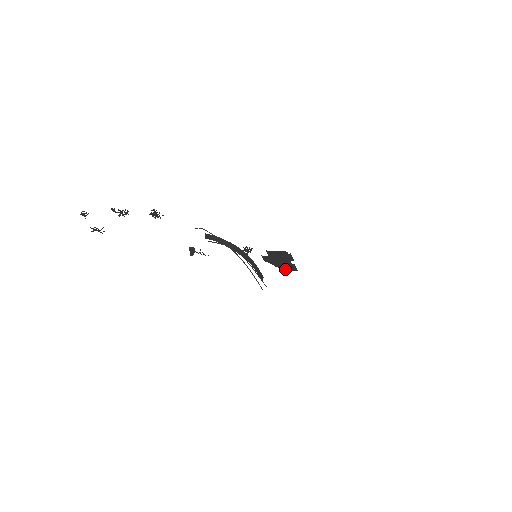
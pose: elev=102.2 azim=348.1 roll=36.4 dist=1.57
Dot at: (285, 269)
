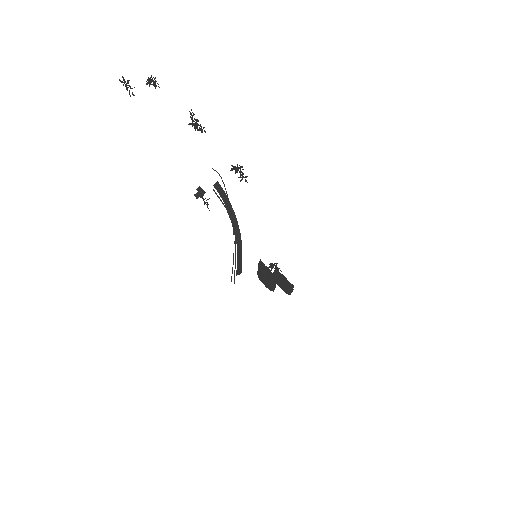
Dot at: (262, 281)
